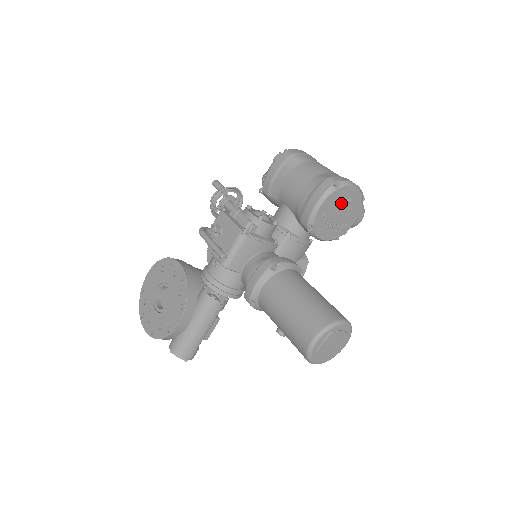
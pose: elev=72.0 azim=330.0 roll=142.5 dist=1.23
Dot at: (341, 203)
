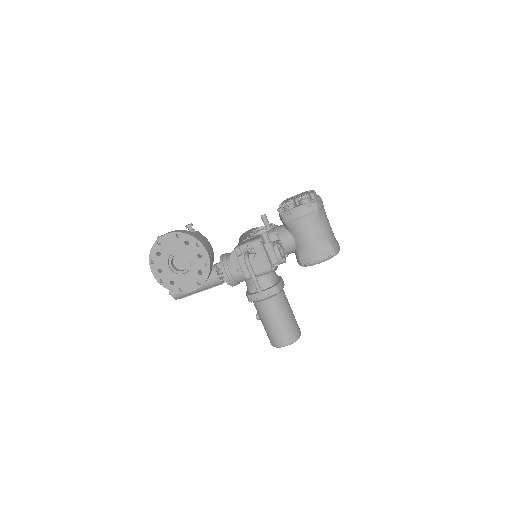
Dot at: occluded
